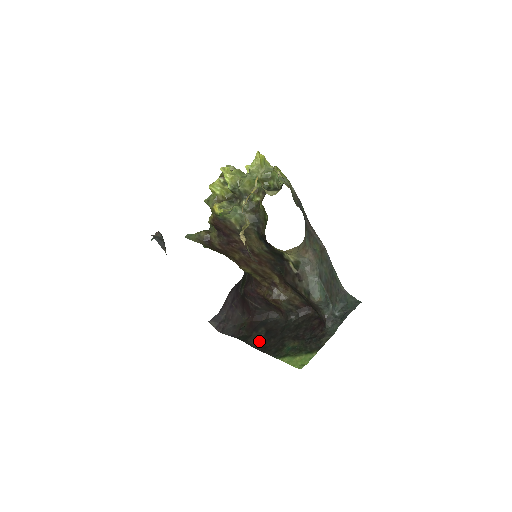
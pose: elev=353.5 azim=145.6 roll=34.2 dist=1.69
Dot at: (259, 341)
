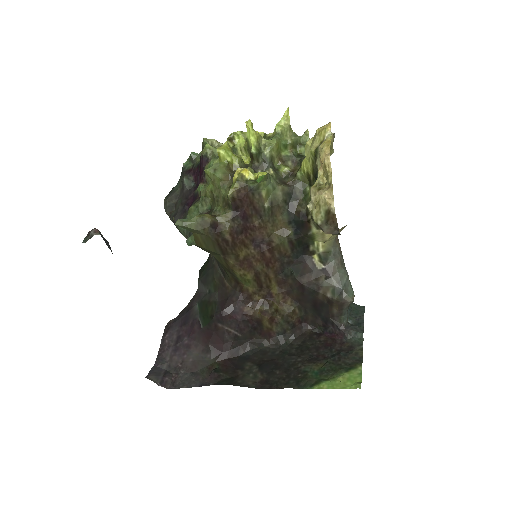
Dot at: (257, 378)
